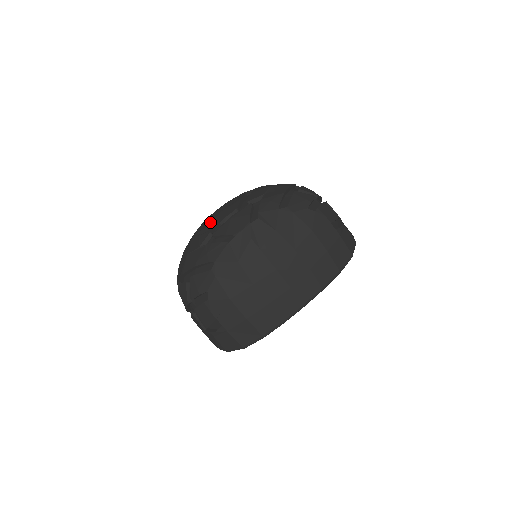
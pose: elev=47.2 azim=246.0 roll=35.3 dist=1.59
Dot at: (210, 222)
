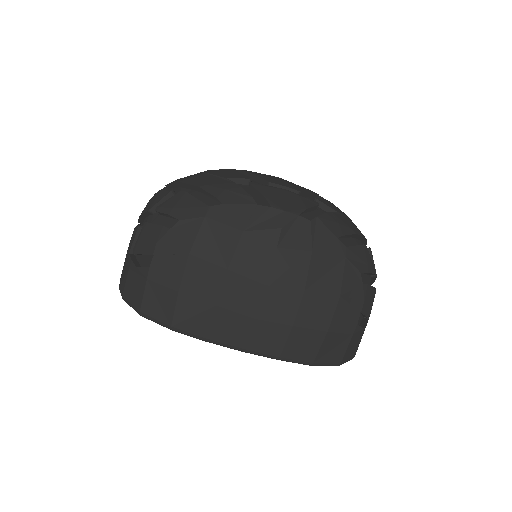
Dot at: occluded
